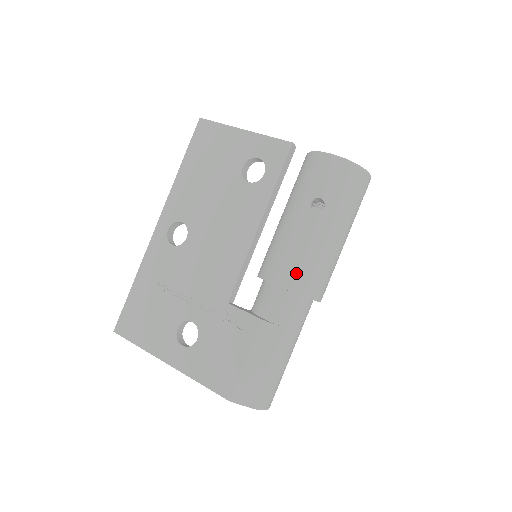
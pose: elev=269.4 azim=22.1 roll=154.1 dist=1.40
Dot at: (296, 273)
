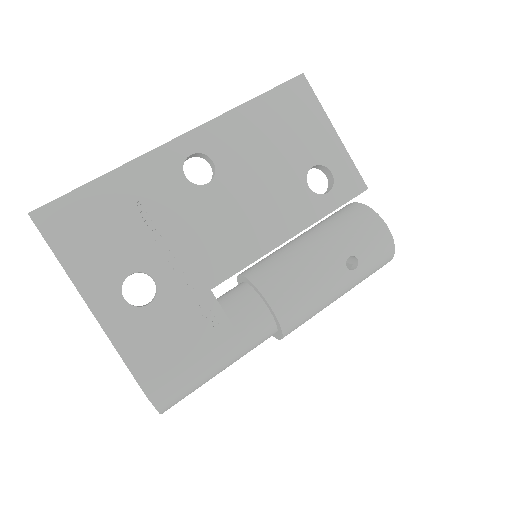
Dot at: (295, 310)
